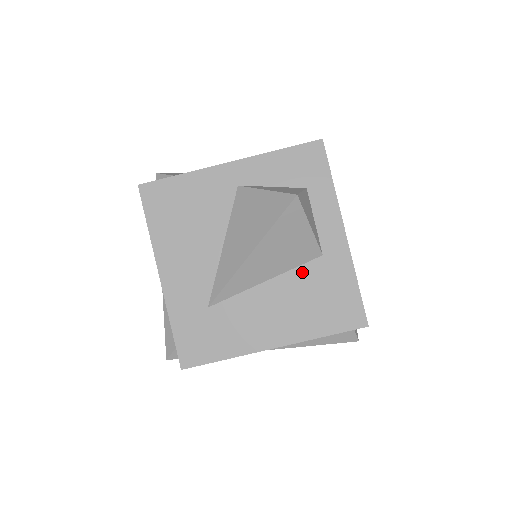
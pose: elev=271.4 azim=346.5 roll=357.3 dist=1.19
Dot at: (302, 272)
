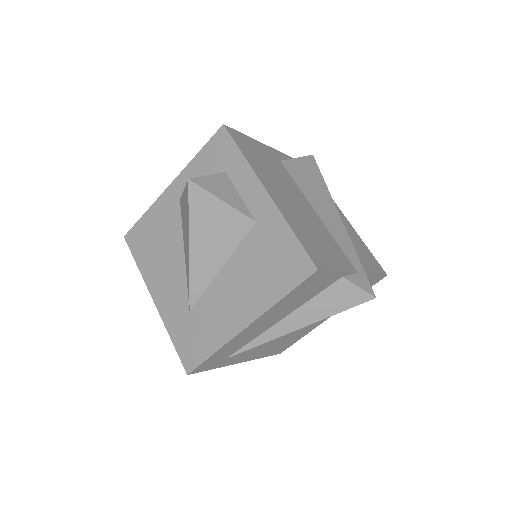
Dot at: (245, 246)
